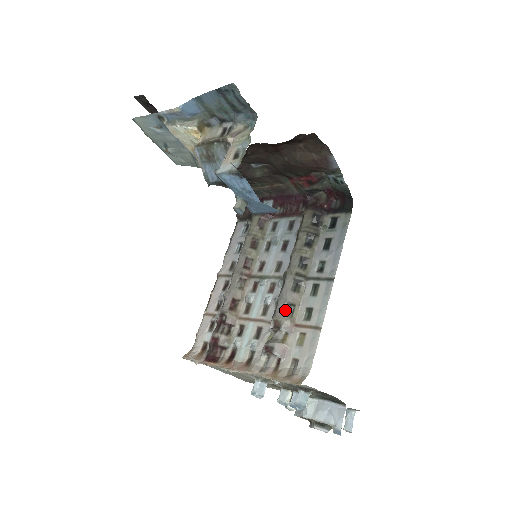
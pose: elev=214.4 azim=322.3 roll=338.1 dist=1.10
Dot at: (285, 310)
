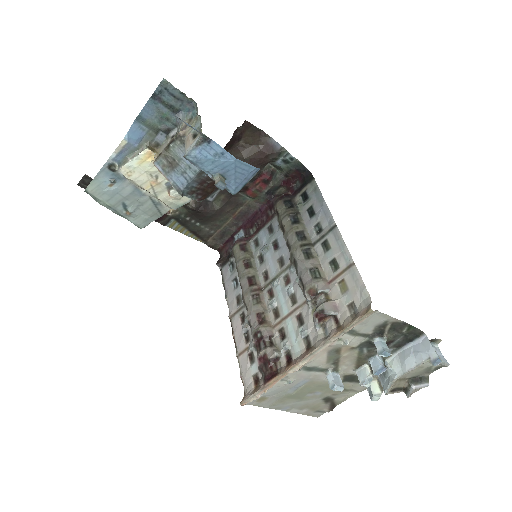
Dot at: (311, 276)
